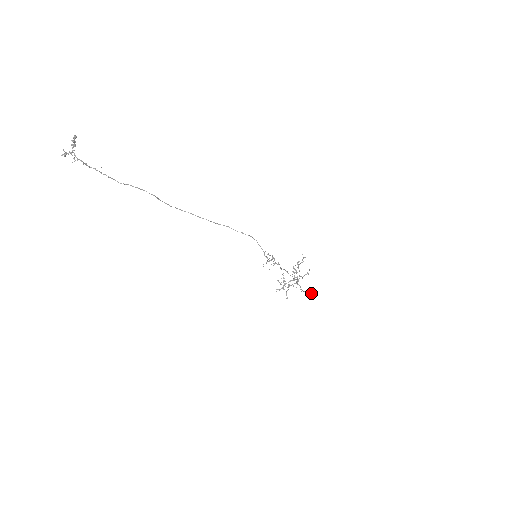
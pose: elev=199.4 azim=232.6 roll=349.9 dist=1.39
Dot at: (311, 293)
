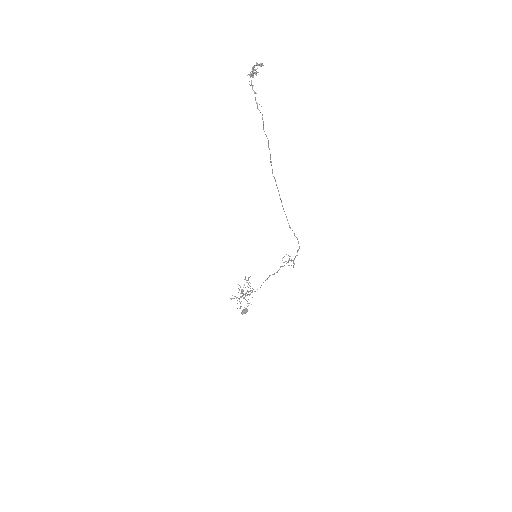
Dot at: (247, 310)
